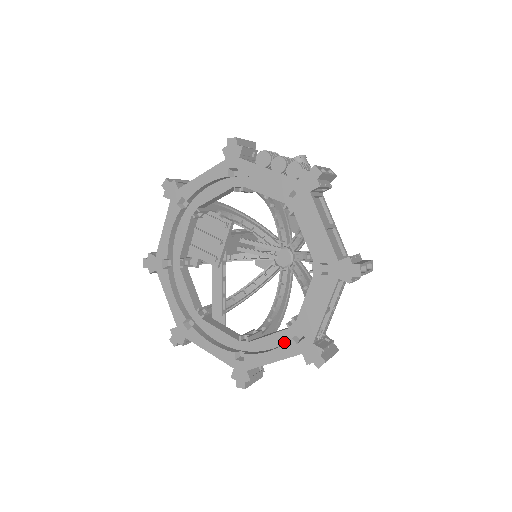
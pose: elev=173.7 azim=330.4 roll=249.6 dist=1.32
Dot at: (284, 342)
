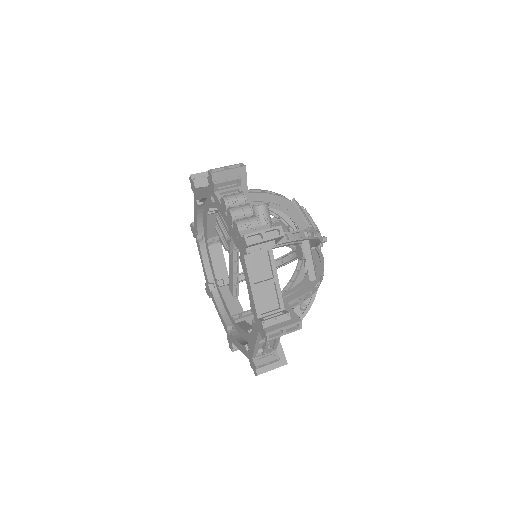
Dot at: (247, 341)
